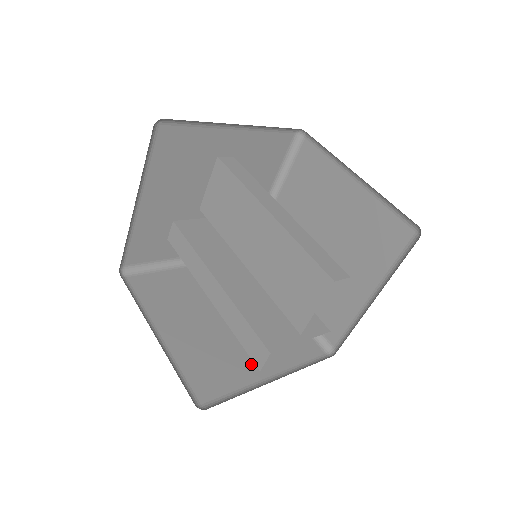
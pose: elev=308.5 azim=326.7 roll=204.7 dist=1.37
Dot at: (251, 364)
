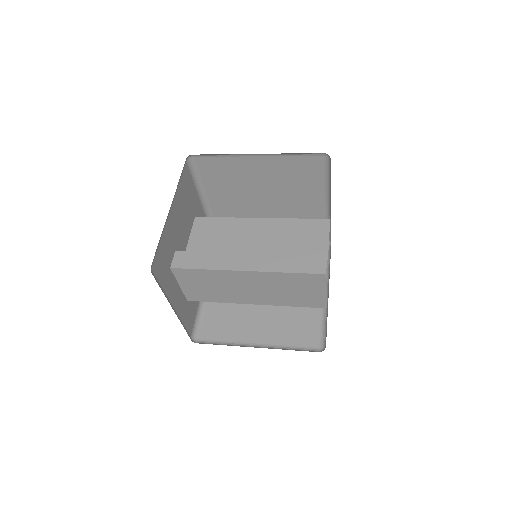
Dot at: occluded
